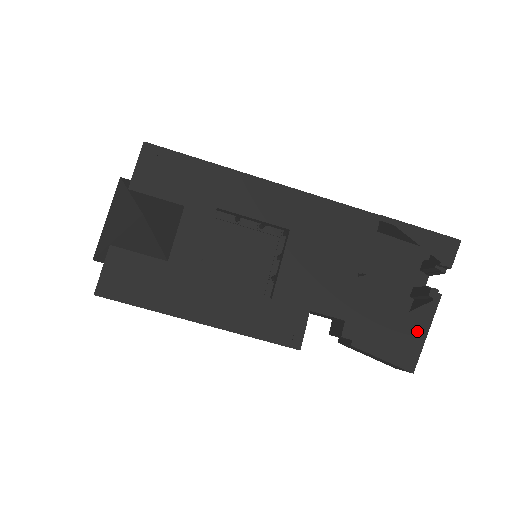
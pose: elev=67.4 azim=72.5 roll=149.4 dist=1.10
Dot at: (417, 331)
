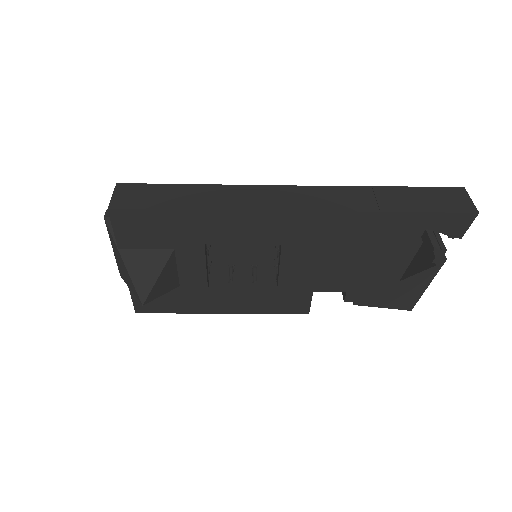
Dot at: (417, 287)
